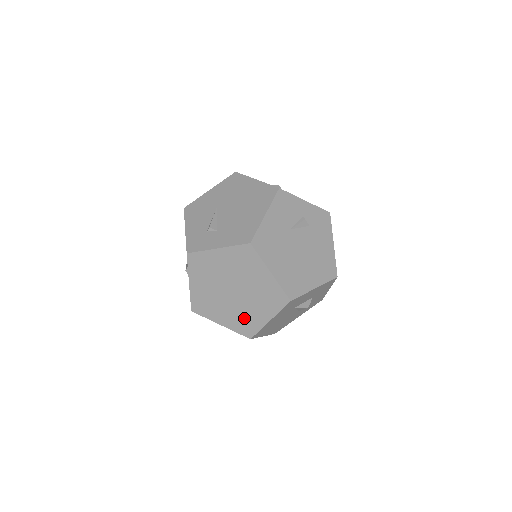
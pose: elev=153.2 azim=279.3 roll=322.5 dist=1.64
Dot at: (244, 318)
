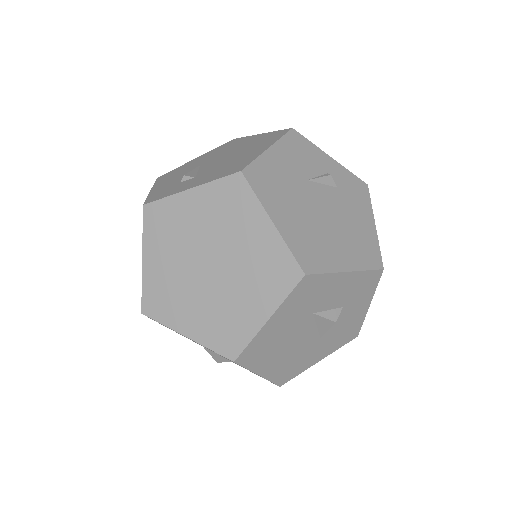
Dot at: (225, 318)
